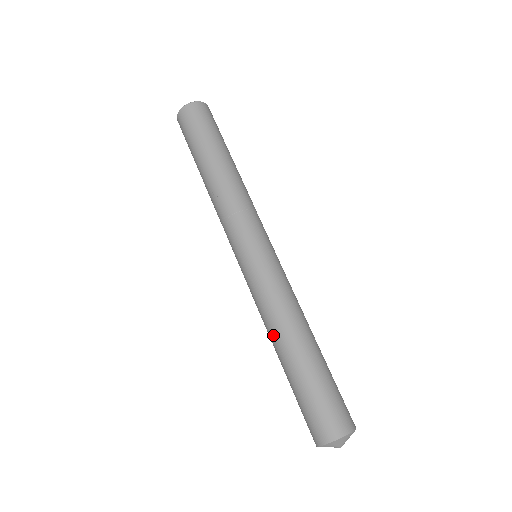
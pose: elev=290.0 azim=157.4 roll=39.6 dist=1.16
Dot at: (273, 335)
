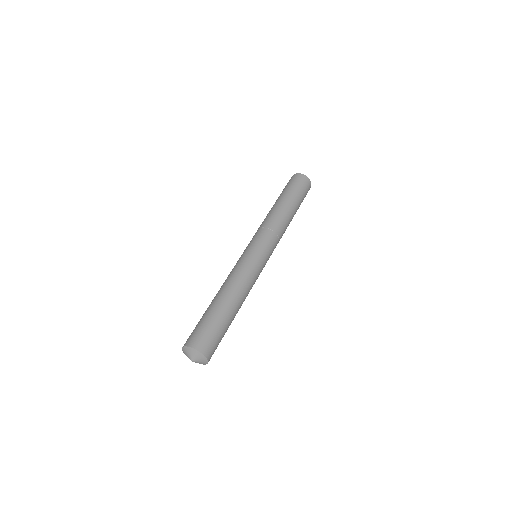
Dot at: (222, 287)
